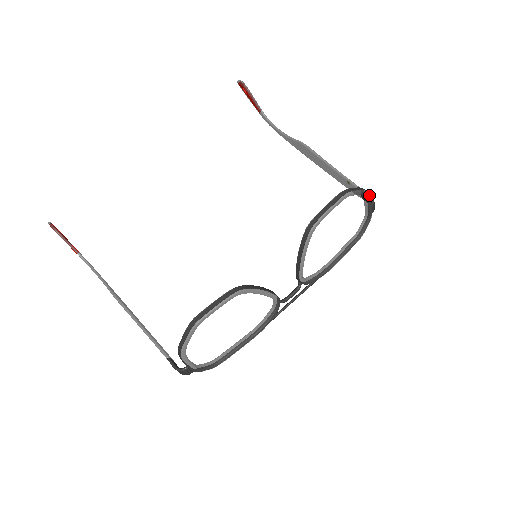
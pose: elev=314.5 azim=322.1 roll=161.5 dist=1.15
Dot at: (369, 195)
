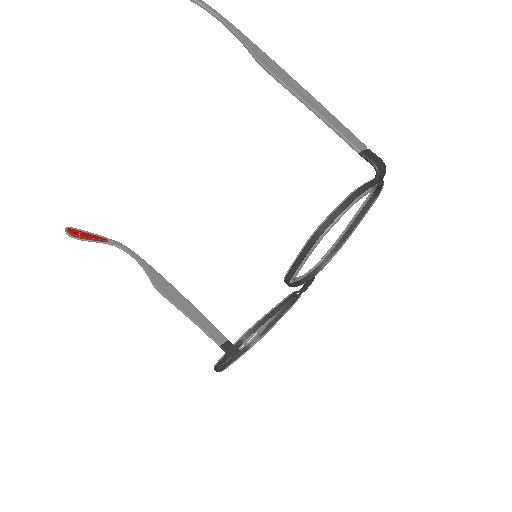
Dot at: (361, 196)
